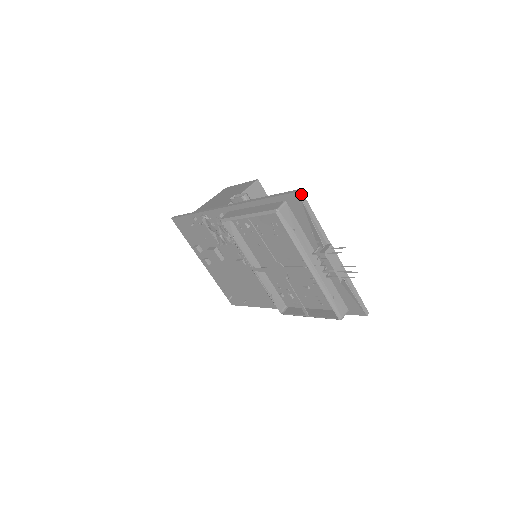
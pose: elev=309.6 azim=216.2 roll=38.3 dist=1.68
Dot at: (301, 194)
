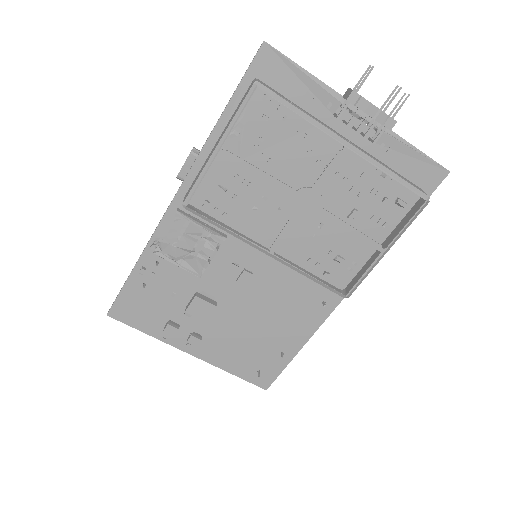
Dot at: (269, 45)
